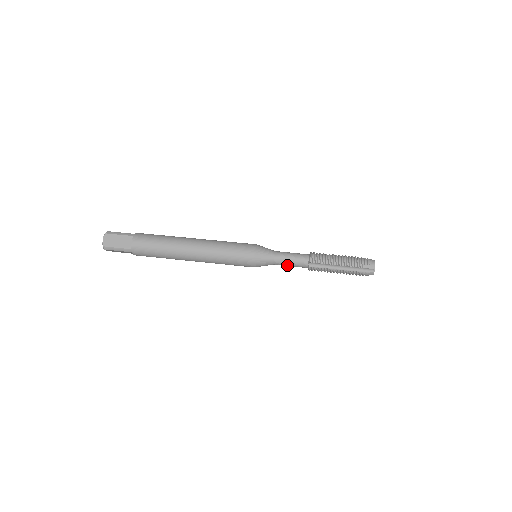
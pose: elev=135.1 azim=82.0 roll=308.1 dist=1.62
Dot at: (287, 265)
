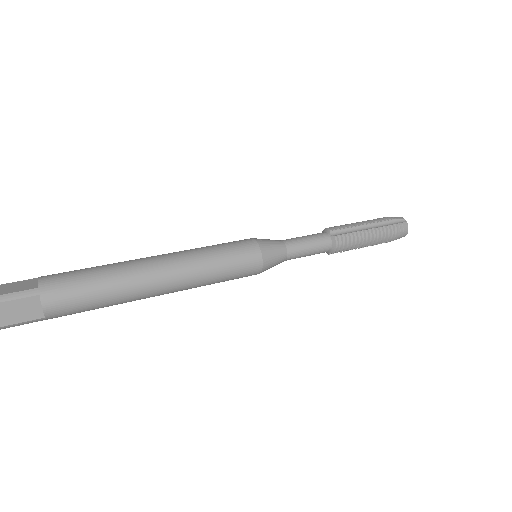
Dot at: (304, 248)
